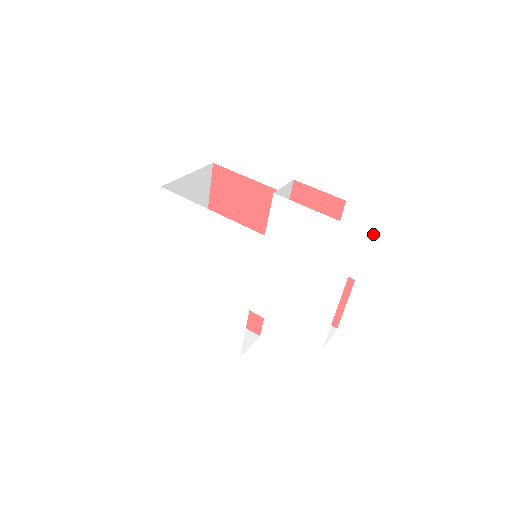
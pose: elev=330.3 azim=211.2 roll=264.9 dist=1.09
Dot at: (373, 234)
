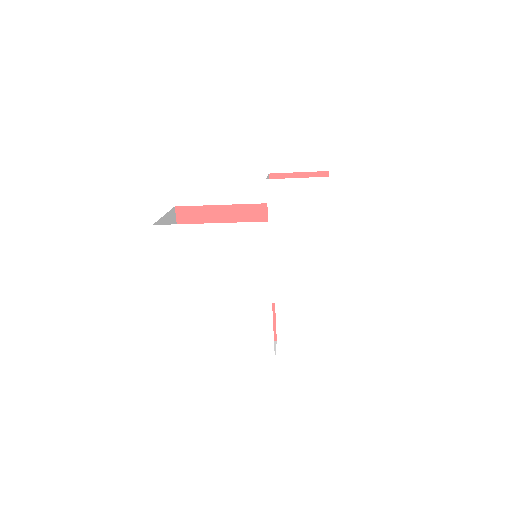
Dot at: (358, 175)
